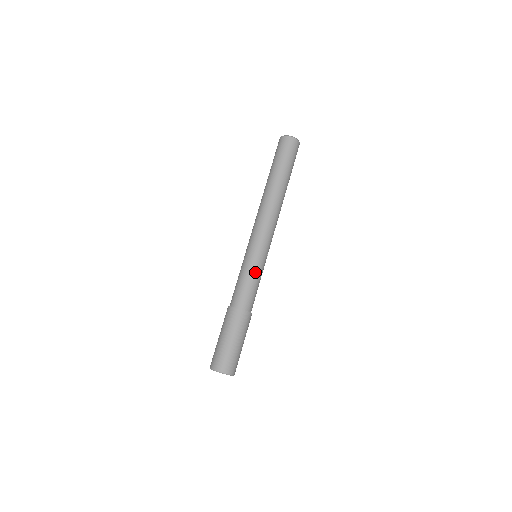
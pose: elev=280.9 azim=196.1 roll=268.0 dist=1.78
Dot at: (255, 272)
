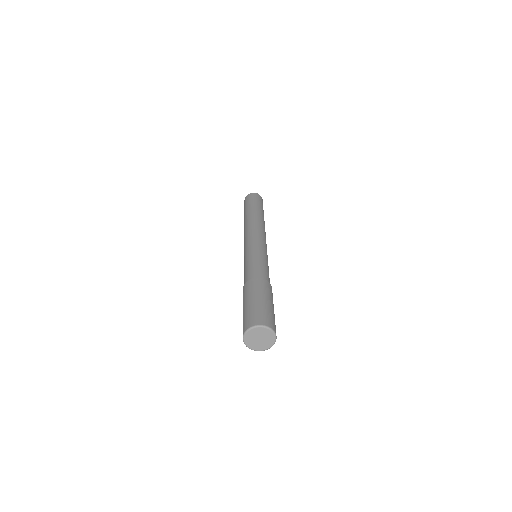
Dot at: (266, 260)
